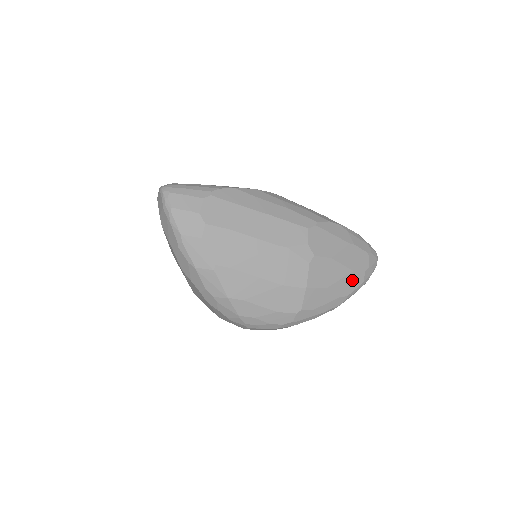
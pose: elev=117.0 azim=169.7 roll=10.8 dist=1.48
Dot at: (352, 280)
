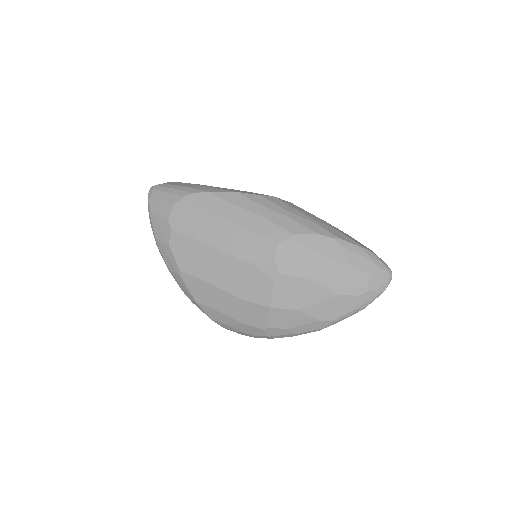
Dot at: (338, 304)
